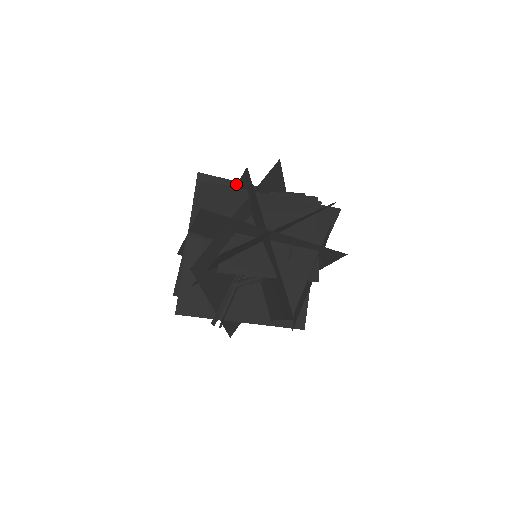
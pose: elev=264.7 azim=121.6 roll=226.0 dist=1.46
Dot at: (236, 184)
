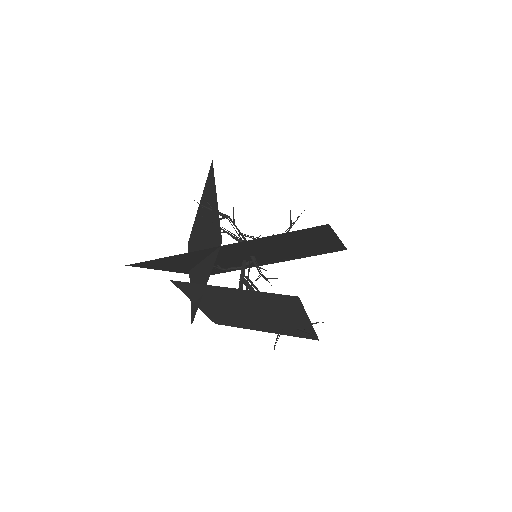
Dot at: (181, 255)
